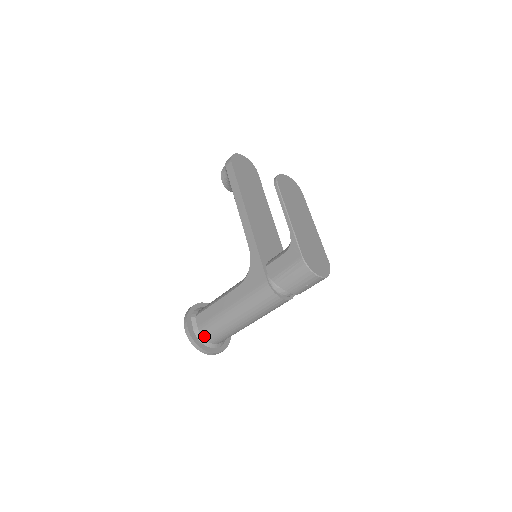
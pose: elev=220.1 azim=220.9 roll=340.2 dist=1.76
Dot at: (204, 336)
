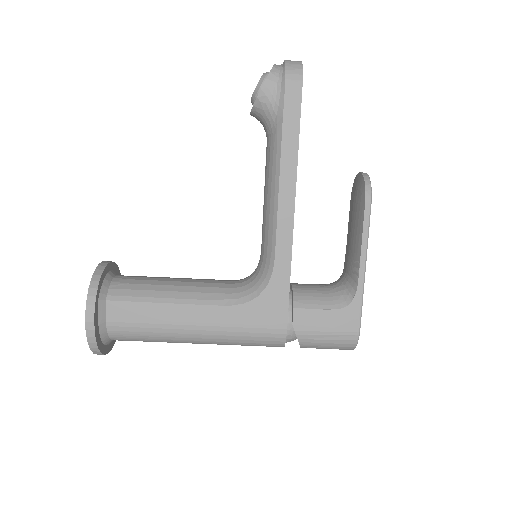
Dot at: (113, 335)
